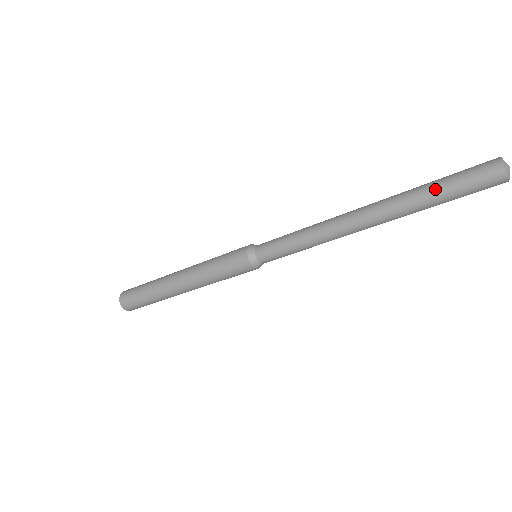
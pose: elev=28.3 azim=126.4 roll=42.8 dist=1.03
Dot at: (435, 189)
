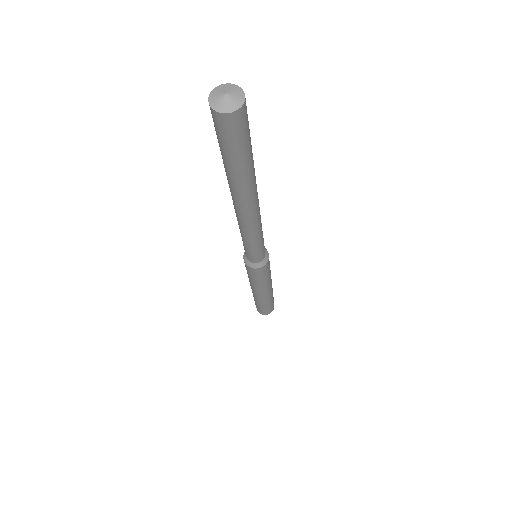
Dot at: occluded
